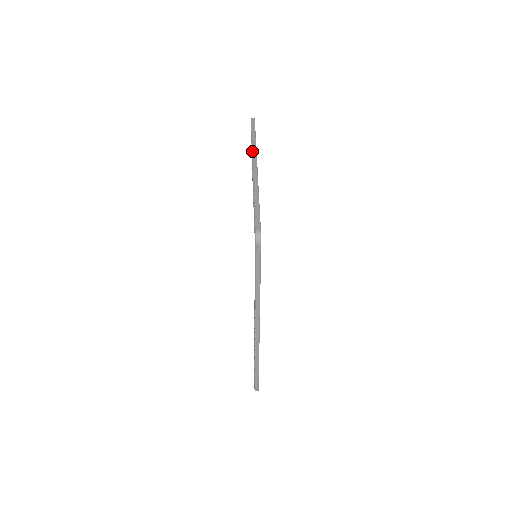
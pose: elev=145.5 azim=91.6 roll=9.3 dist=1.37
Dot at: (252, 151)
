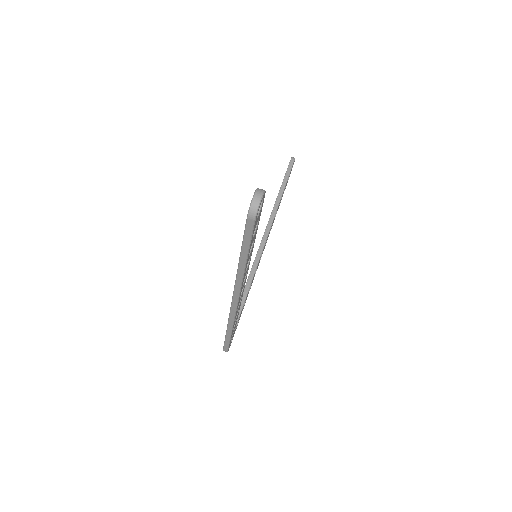
Dot at: (235, 284)
